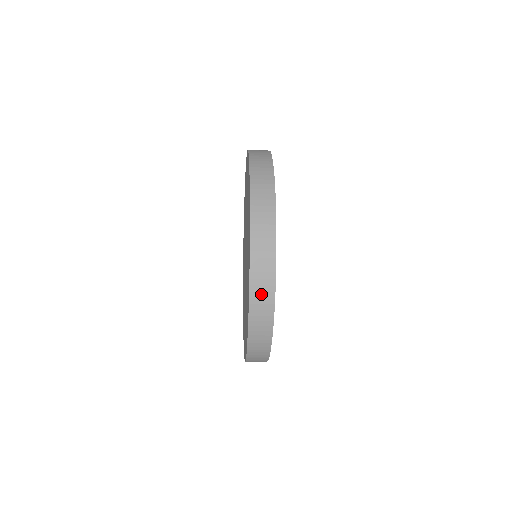
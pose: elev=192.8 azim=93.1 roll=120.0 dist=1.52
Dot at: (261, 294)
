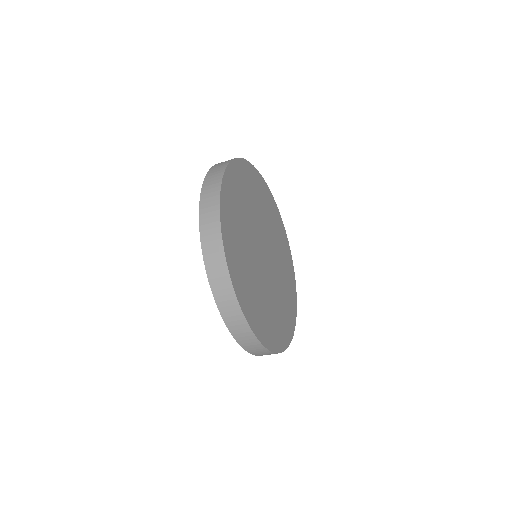
Dot at: (217, 168)
